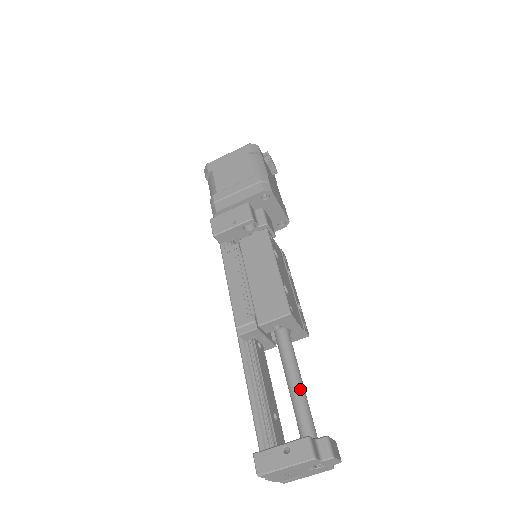
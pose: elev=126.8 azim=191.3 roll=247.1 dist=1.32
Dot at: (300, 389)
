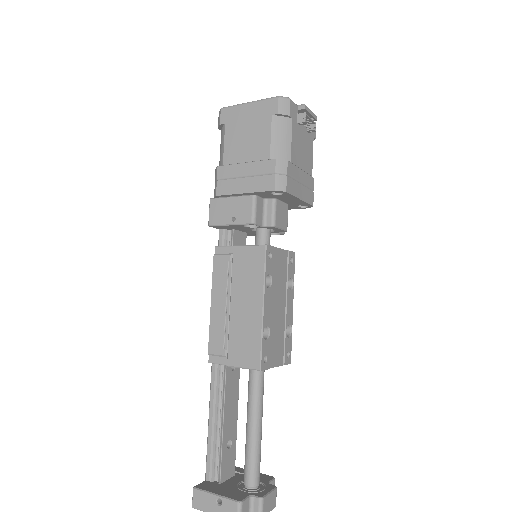
Dot at: (255, 436)
